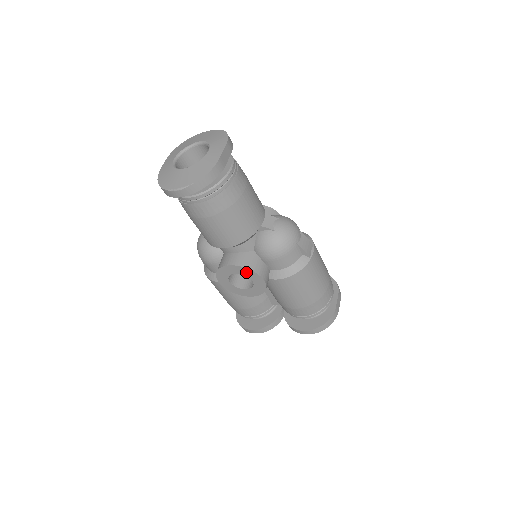
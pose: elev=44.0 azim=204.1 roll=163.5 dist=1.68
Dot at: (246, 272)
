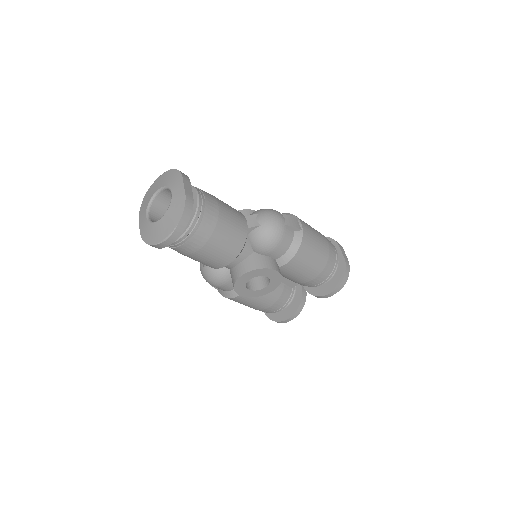
Dot at: (258, 273)
